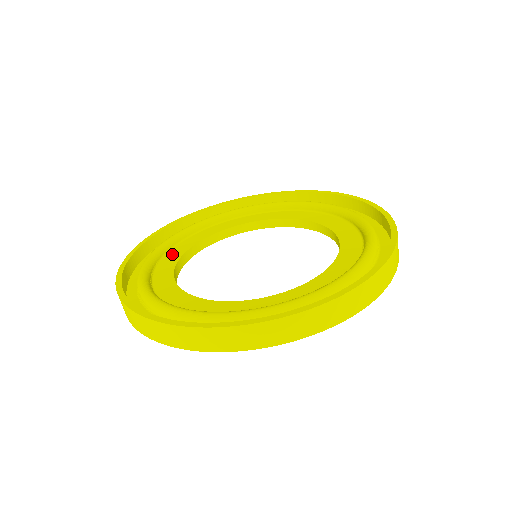
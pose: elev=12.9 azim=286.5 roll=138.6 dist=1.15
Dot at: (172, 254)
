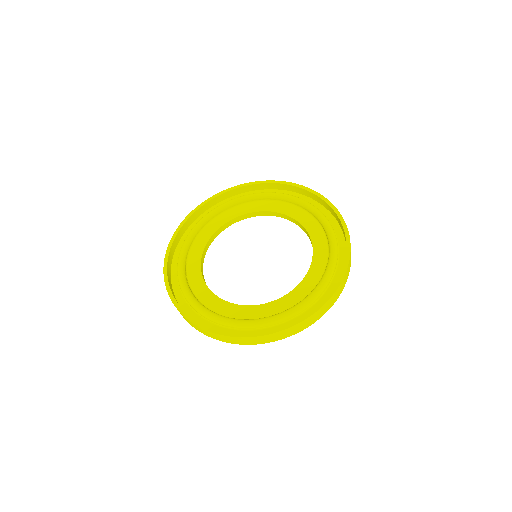
Dot at: (195, 250)
